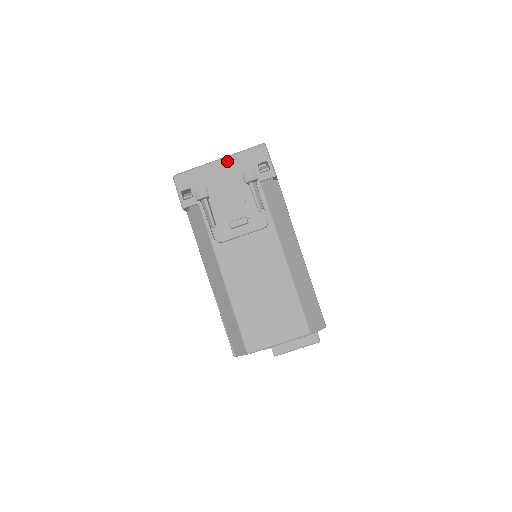
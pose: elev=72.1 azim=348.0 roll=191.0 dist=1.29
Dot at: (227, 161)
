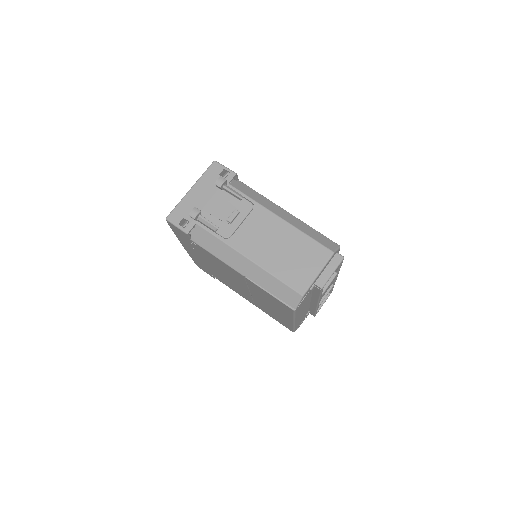
Dot at: (197, 186)
